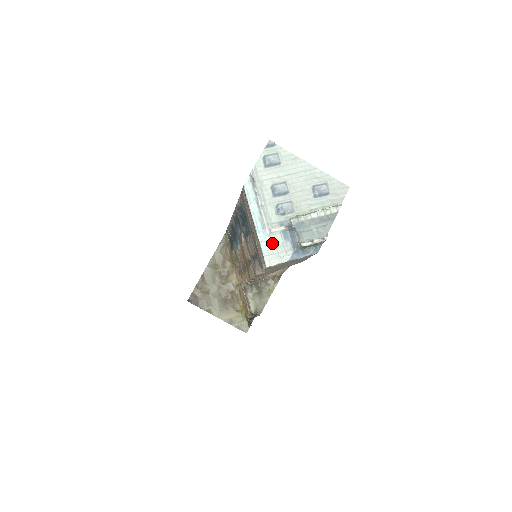
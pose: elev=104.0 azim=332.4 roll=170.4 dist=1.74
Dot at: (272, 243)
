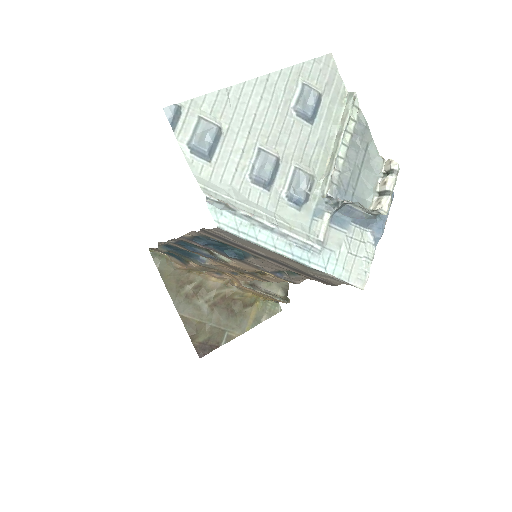
Dot at: (337, 253)
